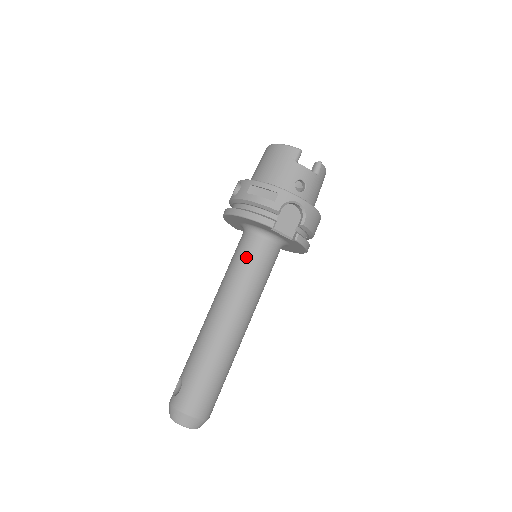
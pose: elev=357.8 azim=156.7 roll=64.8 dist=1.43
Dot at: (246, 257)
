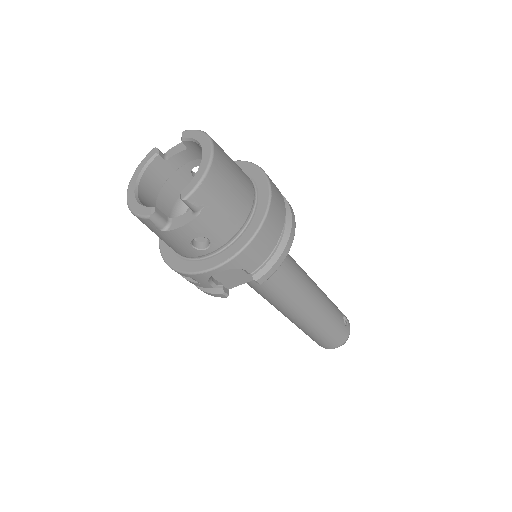
Dot at: occluded
